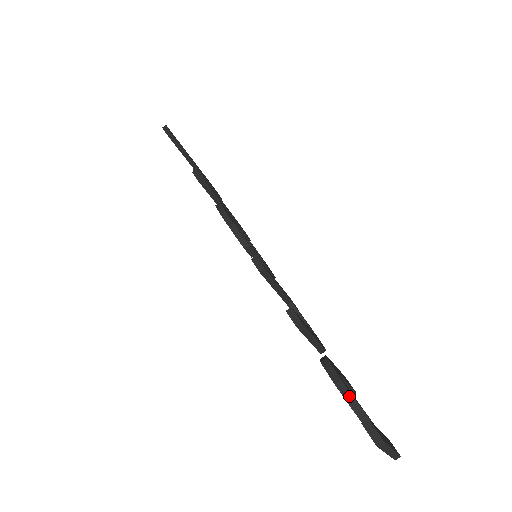
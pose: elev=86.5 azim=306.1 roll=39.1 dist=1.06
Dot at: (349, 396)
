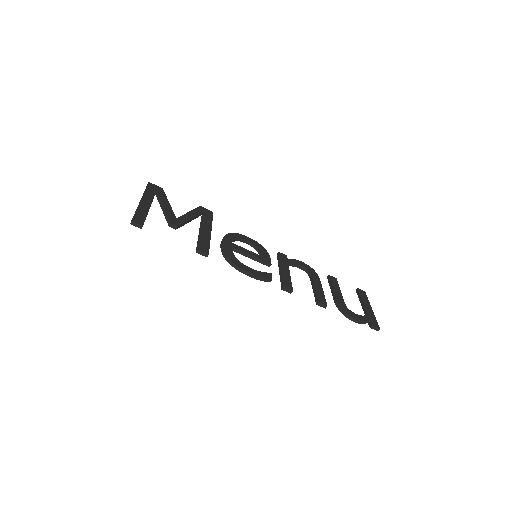
Dot at: (362, 322)
